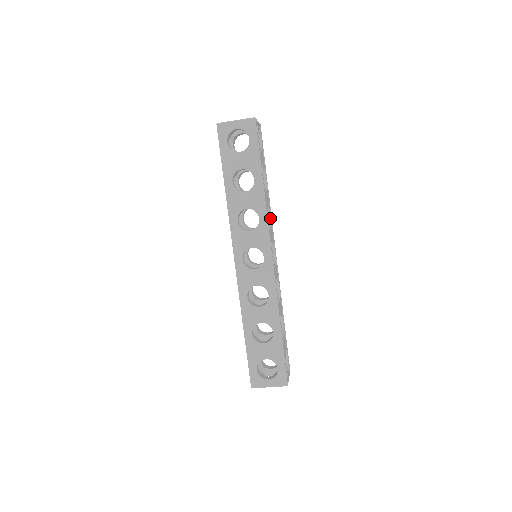
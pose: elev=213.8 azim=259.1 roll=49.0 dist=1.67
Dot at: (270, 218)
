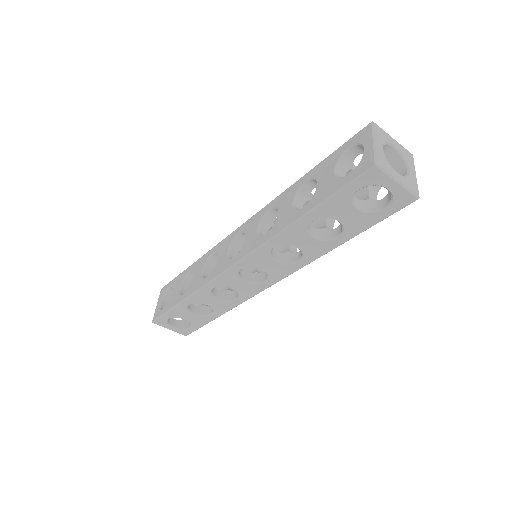
Dot at: occluded
